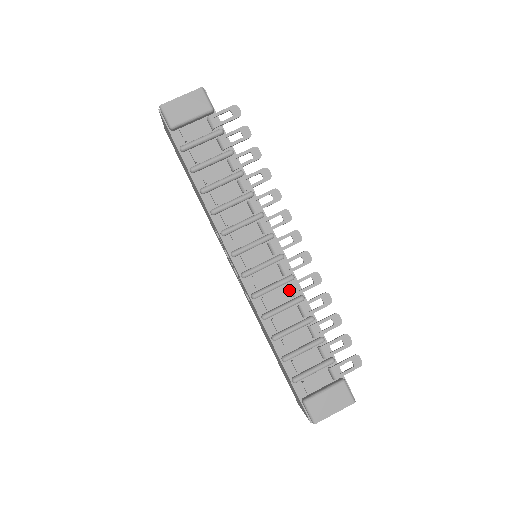
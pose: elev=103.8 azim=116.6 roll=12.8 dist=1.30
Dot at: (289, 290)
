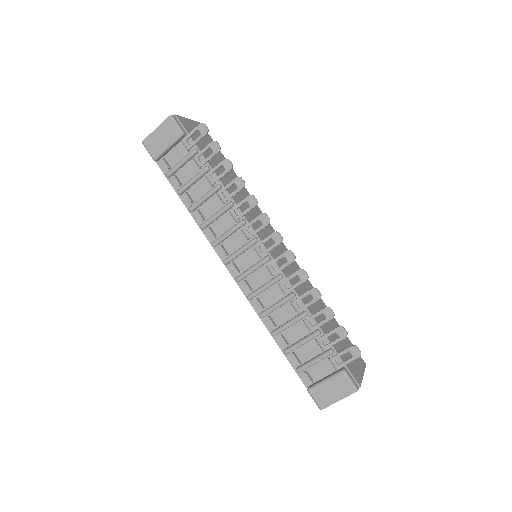
Dot at: (280, 288)
